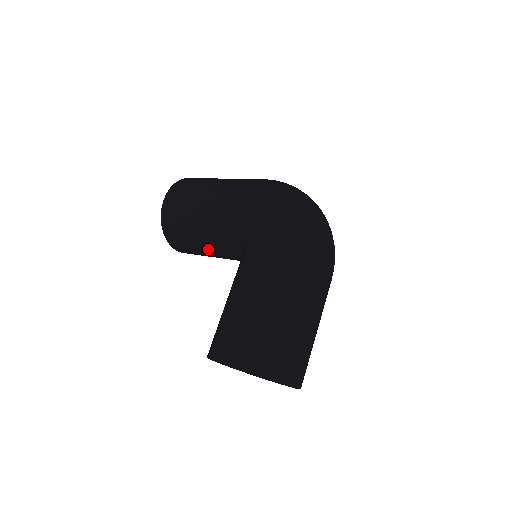
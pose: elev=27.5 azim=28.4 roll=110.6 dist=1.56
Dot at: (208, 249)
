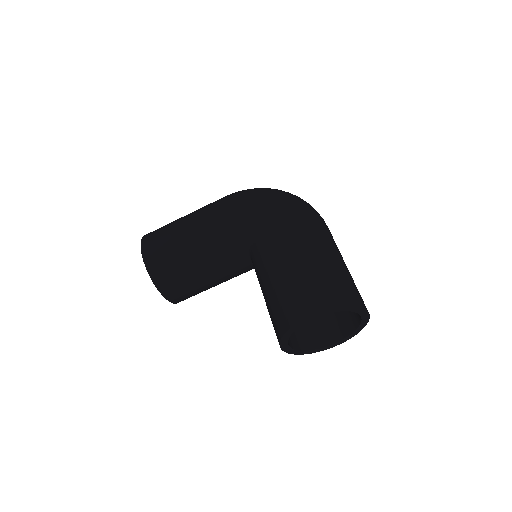
Dot at: (208, 274)
